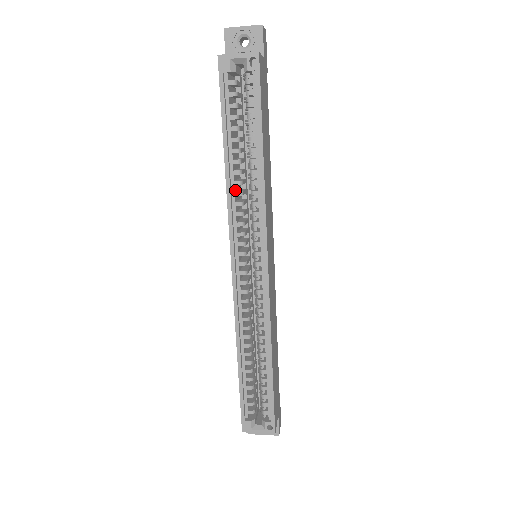
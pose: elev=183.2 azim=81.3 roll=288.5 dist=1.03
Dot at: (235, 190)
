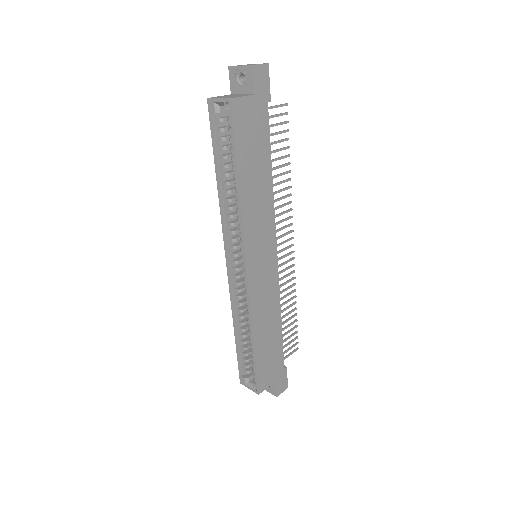
Dot at: (228, 204)
